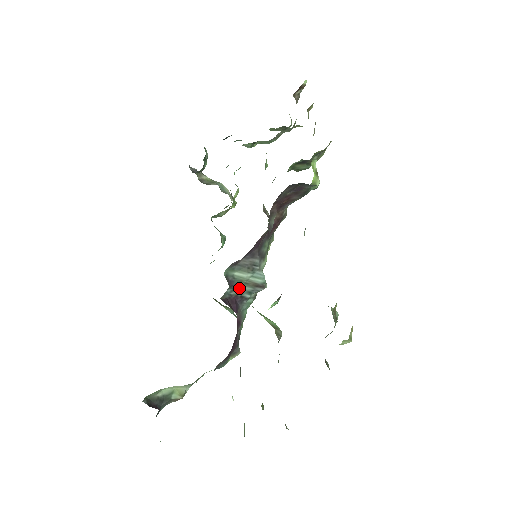
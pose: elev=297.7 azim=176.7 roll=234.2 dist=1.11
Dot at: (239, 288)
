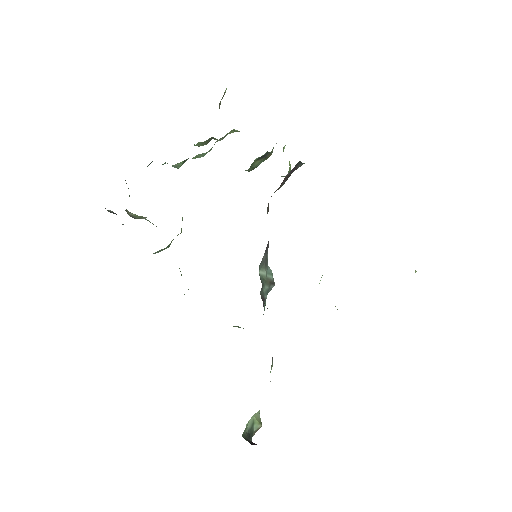
Dot at: (263, 288)
